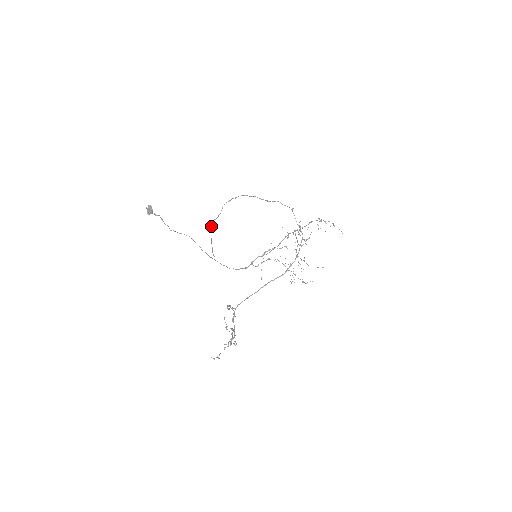
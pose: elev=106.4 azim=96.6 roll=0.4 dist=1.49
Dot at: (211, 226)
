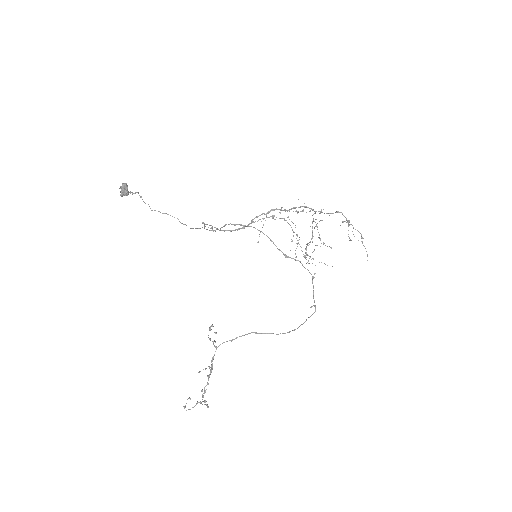
Dot at: (206, 224)
